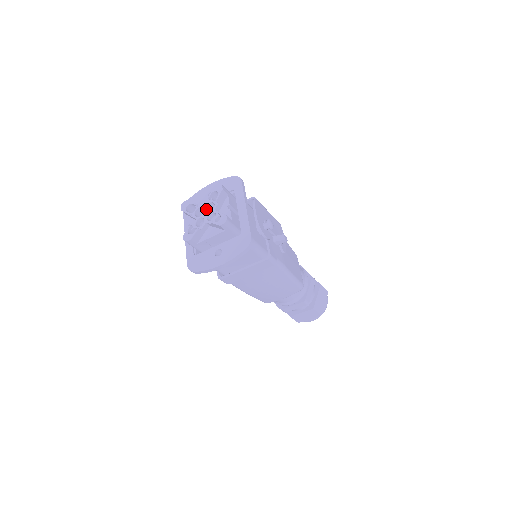
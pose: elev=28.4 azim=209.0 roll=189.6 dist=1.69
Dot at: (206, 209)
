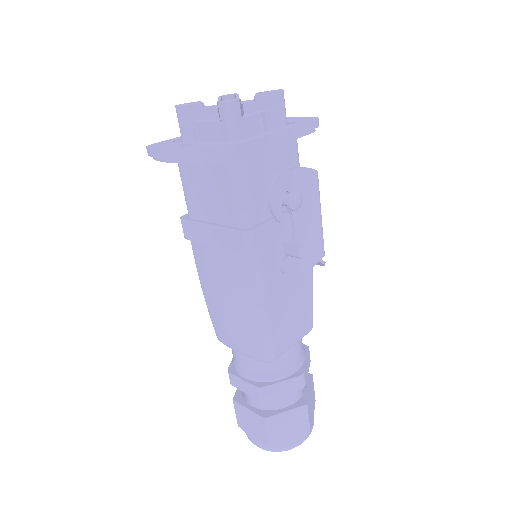
Dot at: occluded
